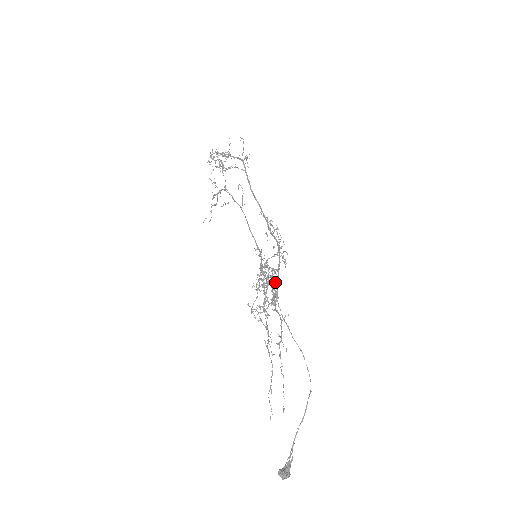
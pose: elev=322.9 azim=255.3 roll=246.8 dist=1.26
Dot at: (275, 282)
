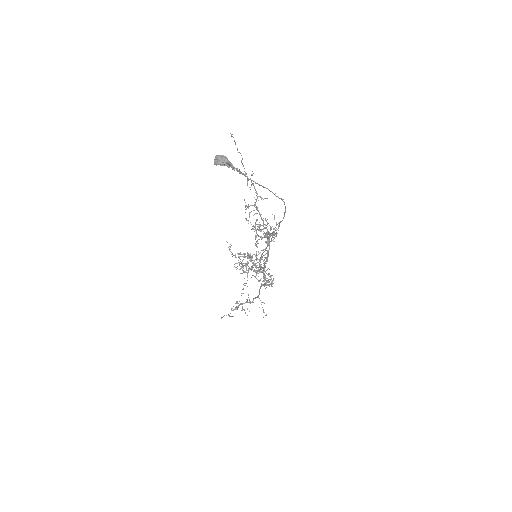
Dot at: (263, 222)
